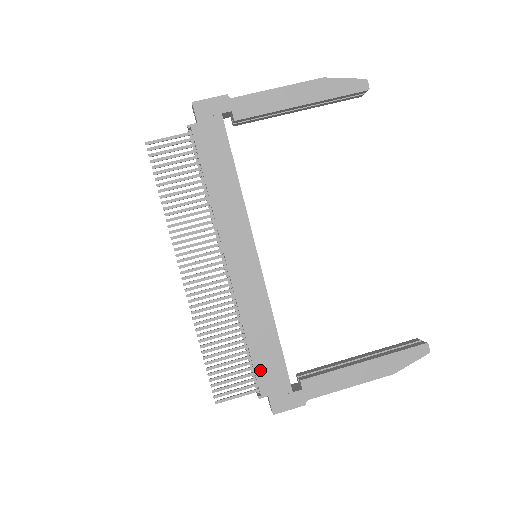
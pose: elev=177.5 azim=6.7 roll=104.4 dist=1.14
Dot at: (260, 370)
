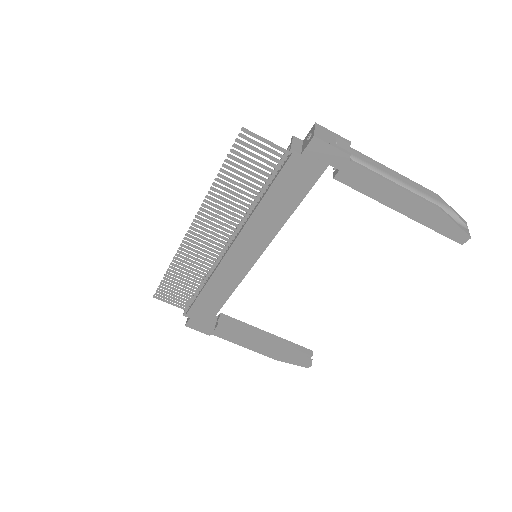
Dot at: (197, 306)
